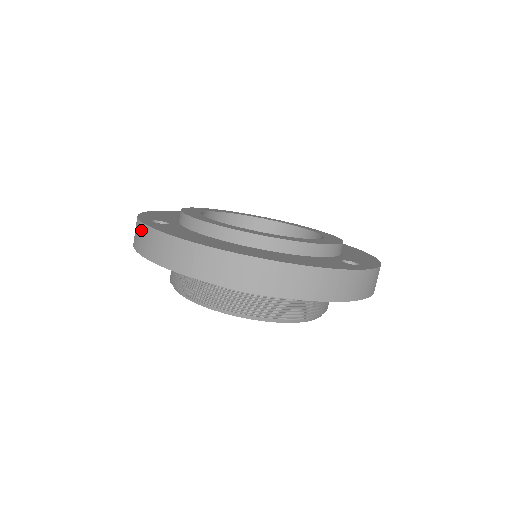
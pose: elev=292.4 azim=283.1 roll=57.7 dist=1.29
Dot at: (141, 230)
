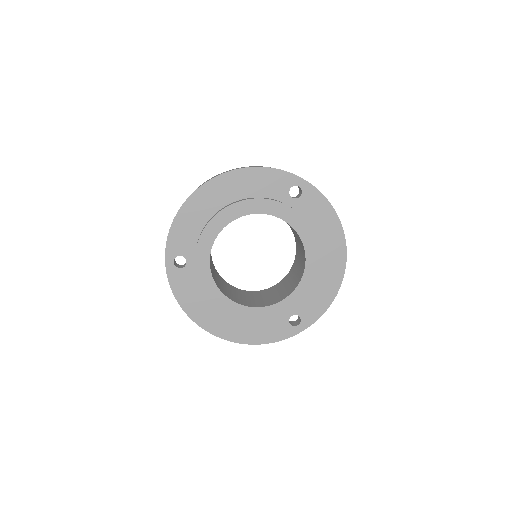
Dot at: (167, 273)
